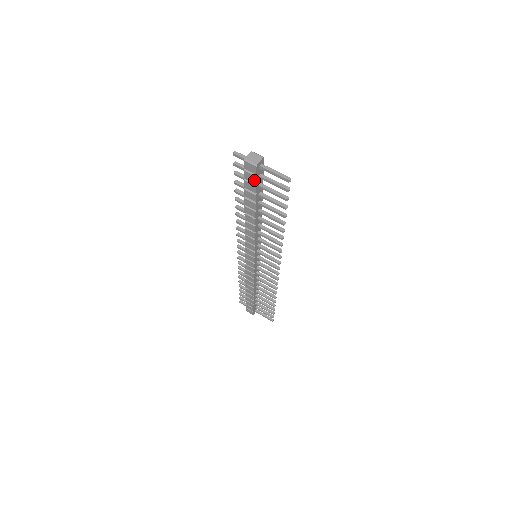
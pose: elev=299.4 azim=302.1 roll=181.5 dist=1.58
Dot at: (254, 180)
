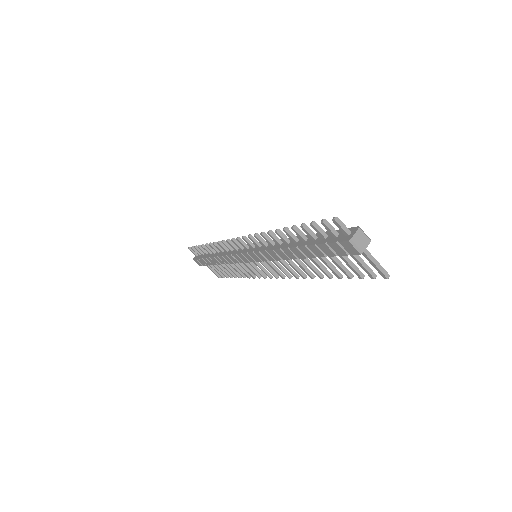
Dot at: (341, 253)
